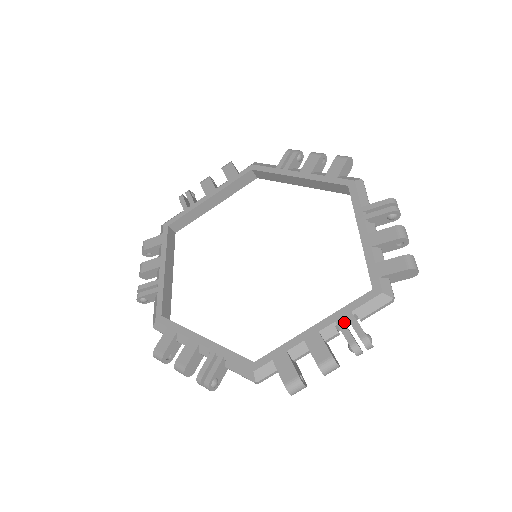
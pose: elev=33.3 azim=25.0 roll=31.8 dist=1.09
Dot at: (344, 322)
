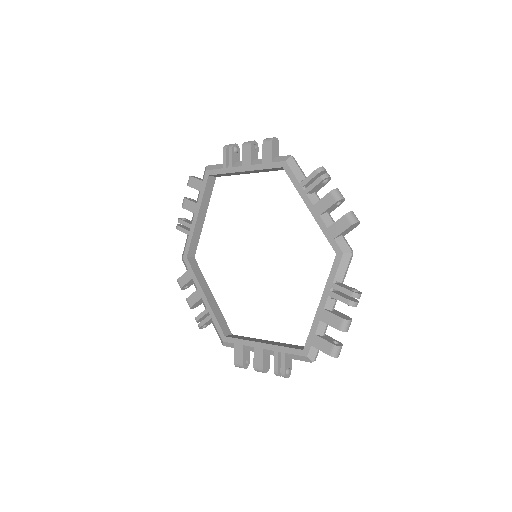
Dot at: (280, 353)
